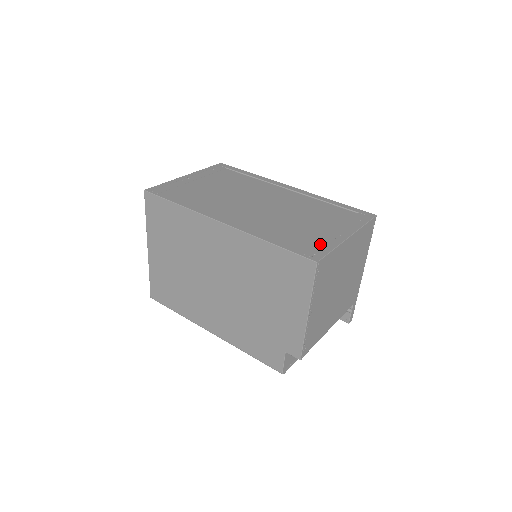
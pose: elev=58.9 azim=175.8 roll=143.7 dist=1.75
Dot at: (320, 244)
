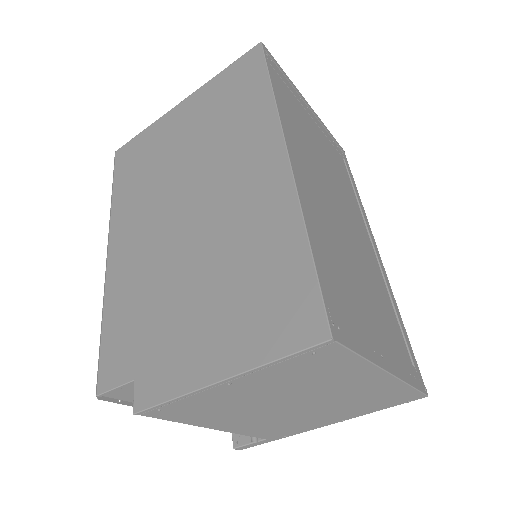
Dot at: (355, 329)
